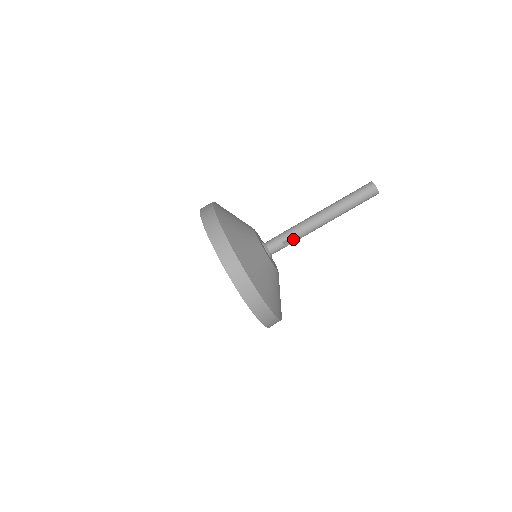
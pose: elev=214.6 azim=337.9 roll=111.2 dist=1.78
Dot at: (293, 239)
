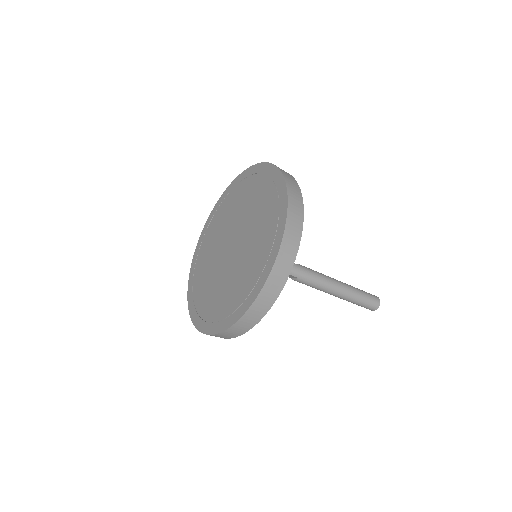
Dot at: (296, 279)
